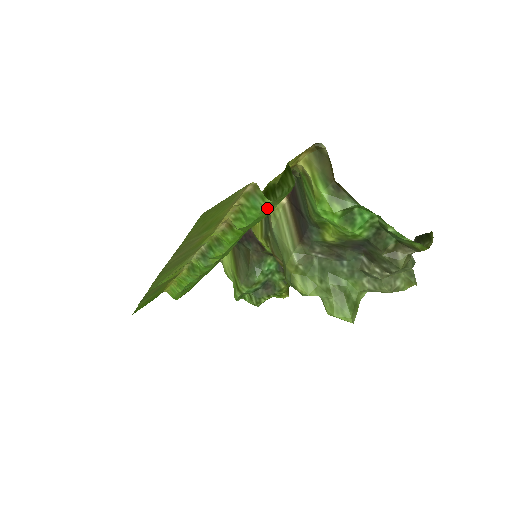
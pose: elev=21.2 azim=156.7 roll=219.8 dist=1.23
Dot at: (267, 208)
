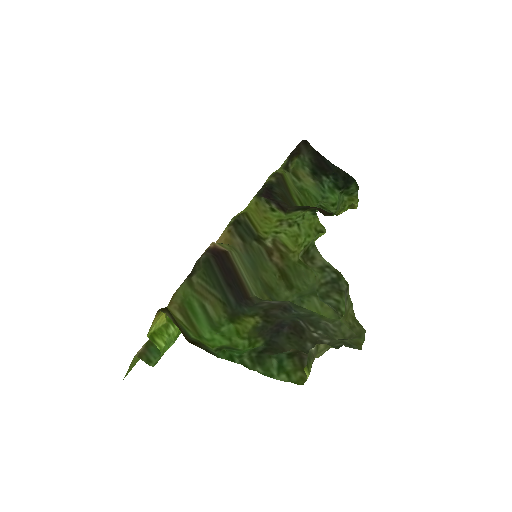
Dot at: occluded
